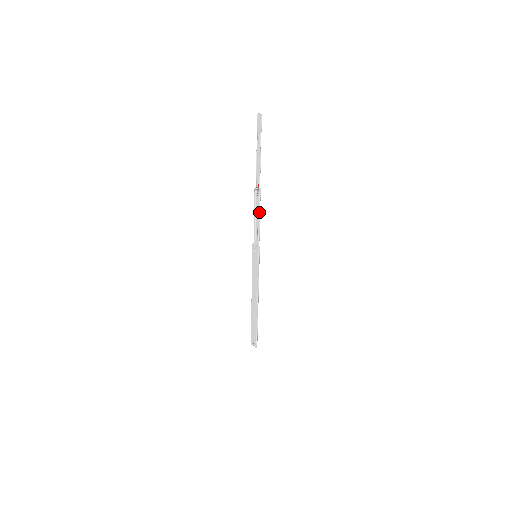
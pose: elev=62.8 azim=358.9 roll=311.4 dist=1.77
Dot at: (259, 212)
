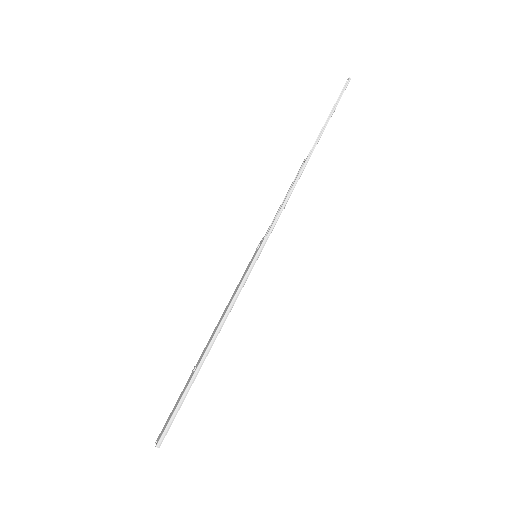
Dot at: (292, 187)
